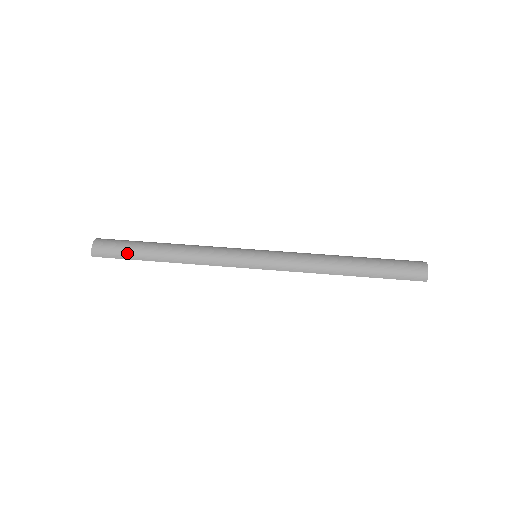
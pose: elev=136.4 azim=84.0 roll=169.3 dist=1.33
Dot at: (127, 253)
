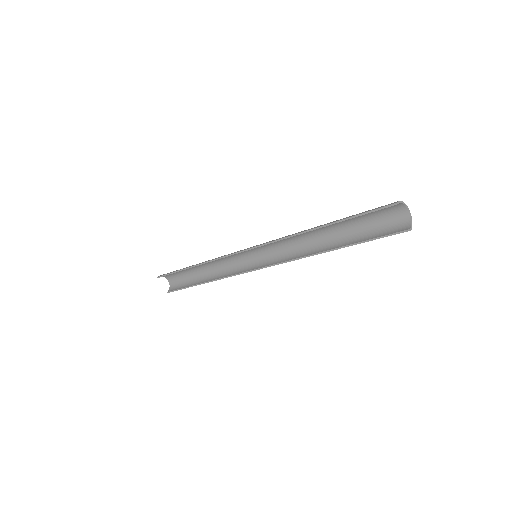
Dot at: occluded
